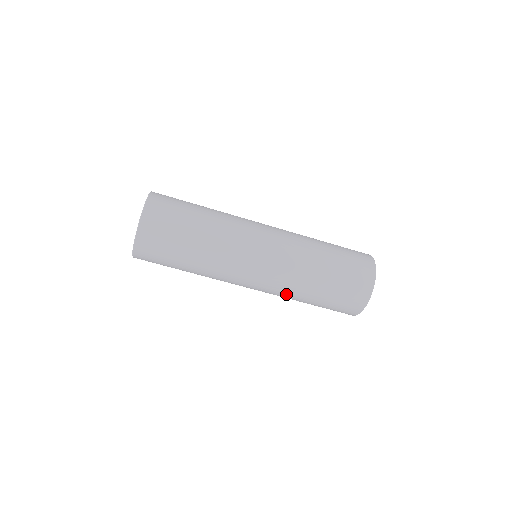
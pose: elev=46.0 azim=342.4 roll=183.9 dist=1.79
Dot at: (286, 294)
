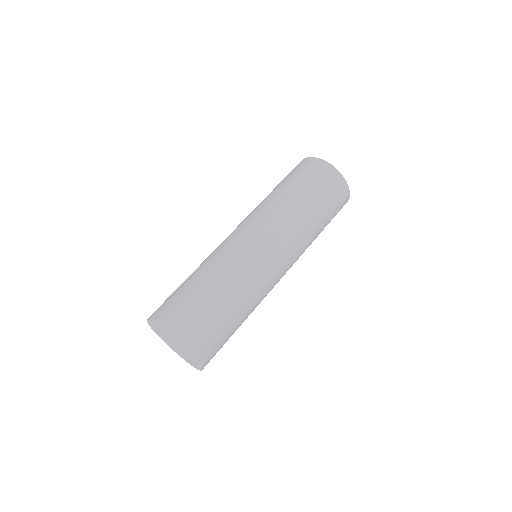
Dot at: occluded
